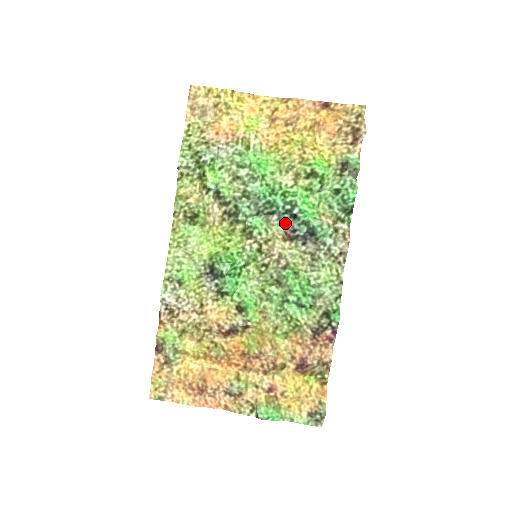
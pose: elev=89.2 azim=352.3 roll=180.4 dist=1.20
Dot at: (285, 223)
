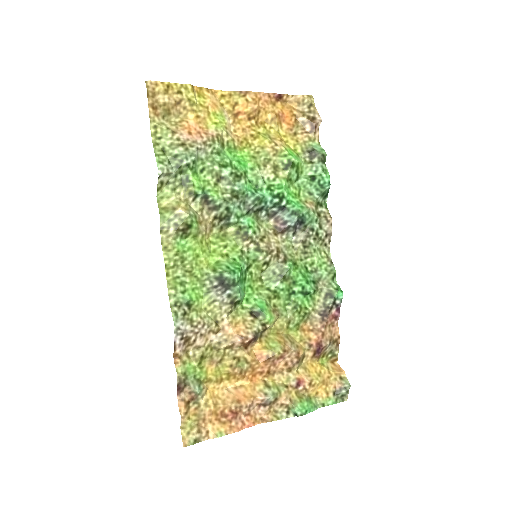
Dot at: (273, 217)
